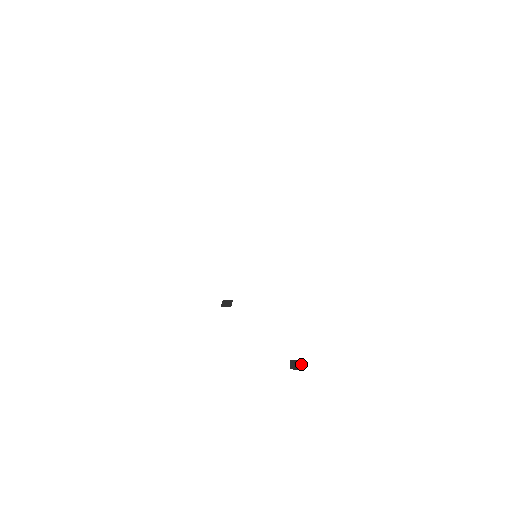
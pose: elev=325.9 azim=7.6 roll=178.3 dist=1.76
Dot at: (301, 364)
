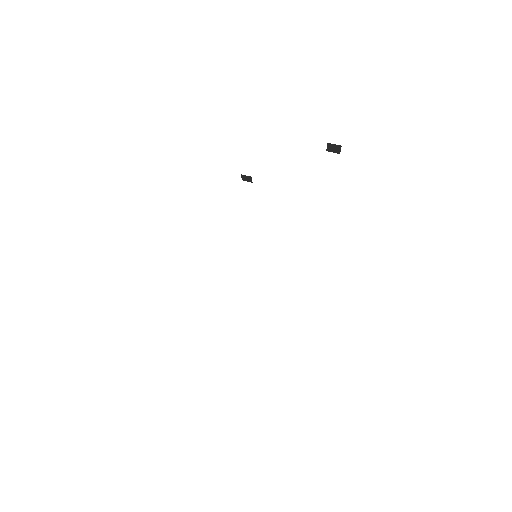
Dot at: occluded
